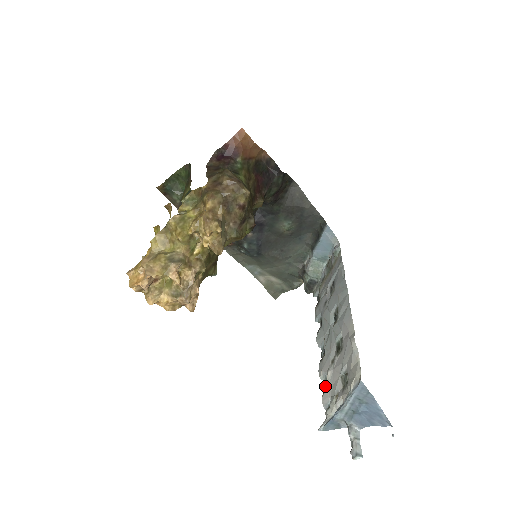
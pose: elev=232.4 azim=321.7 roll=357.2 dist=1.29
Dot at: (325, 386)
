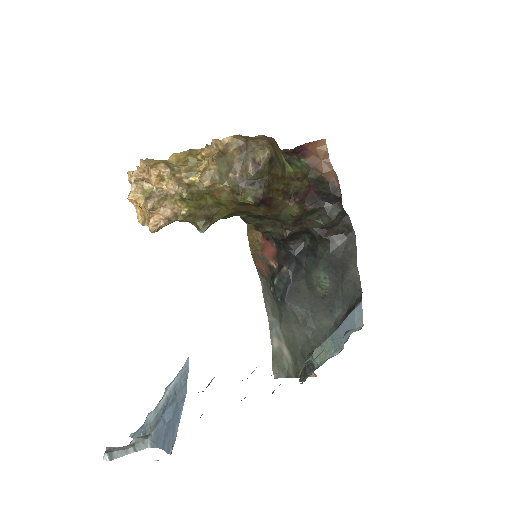
Dot at: occluded
